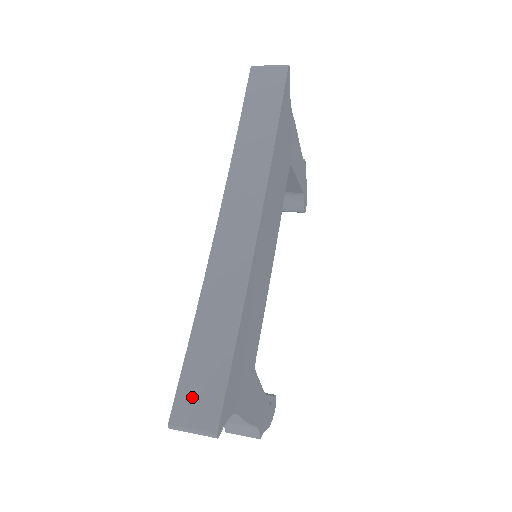
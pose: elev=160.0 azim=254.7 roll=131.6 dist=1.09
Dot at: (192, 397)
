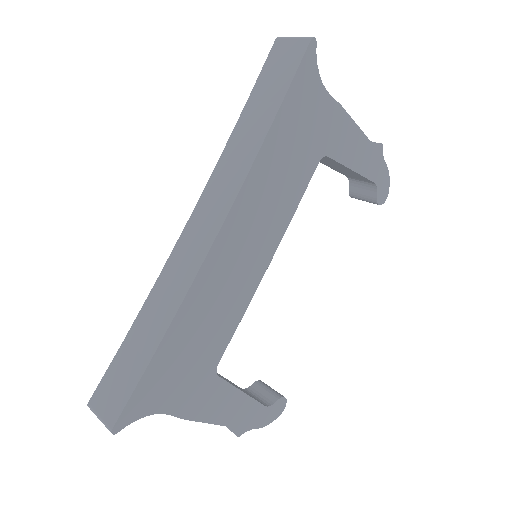
Dot at: (109, 388)
